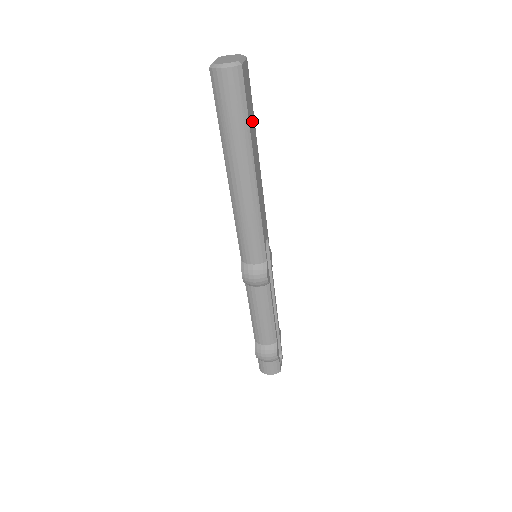
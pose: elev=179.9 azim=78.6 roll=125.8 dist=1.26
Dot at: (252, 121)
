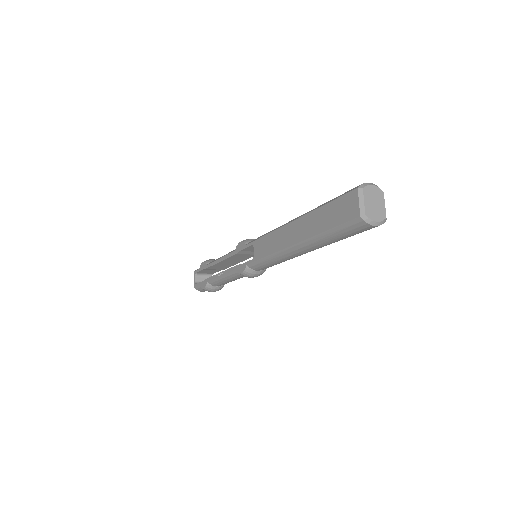
Dot at: occluded
